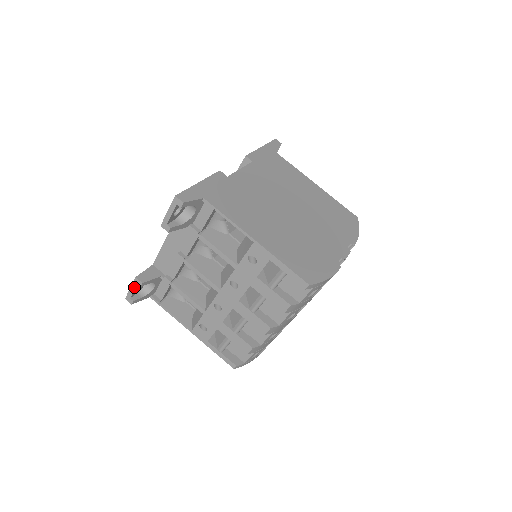
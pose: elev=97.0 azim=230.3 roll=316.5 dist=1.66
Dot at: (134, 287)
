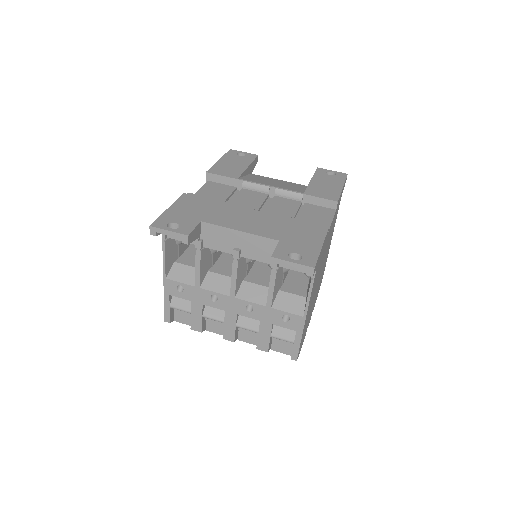
Dot at: (175, 235)
